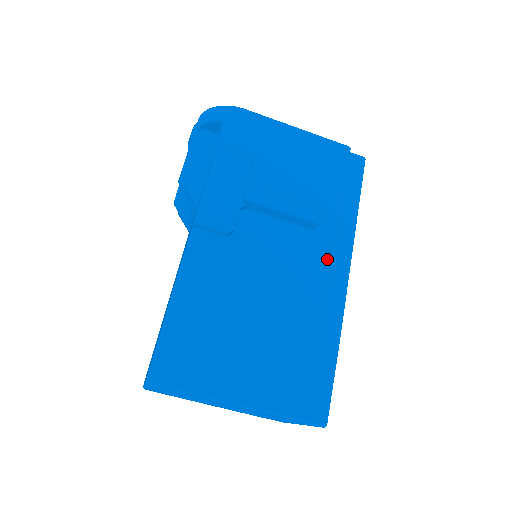
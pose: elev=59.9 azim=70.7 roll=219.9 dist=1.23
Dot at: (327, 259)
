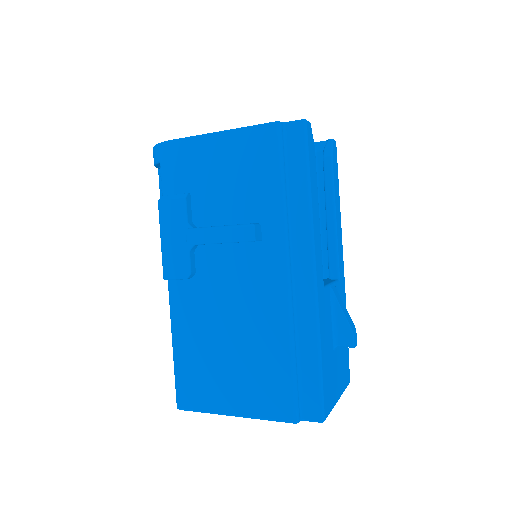
Dot at: (282, 267)
